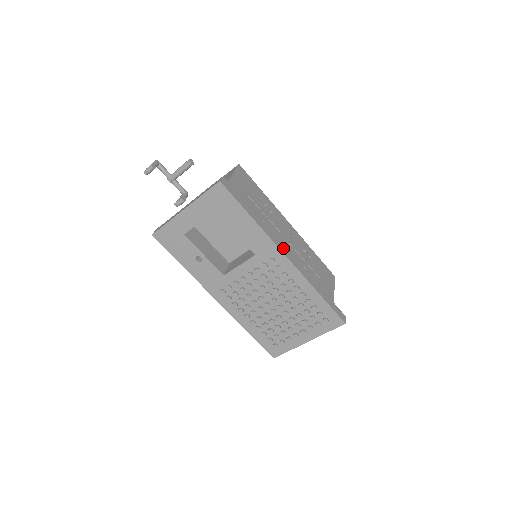
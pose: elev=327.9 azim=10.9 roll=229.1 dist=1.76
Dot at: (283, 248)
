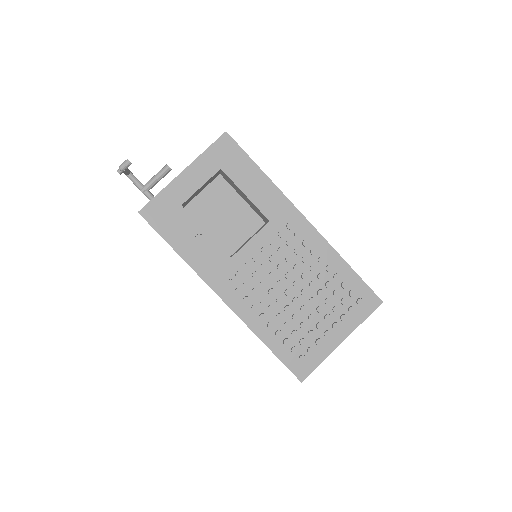
Dot at: occluded
